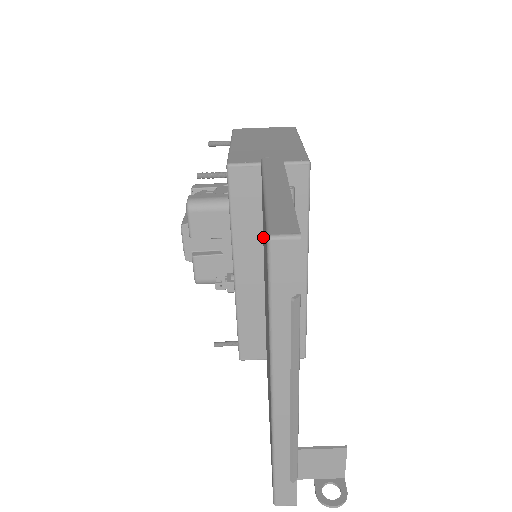
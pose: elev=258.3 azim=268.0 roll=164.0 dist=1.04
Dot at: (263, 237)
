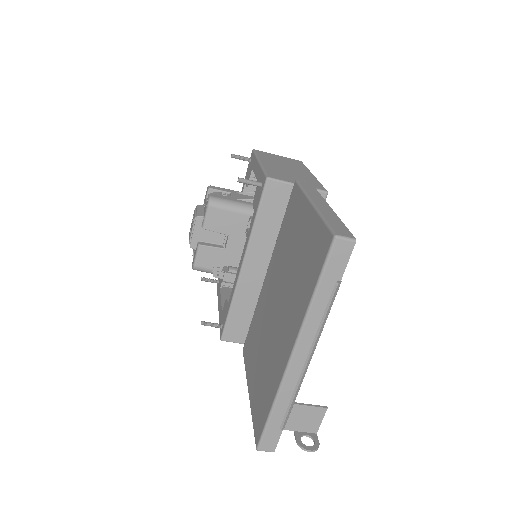
Dot at: (281, 240)
